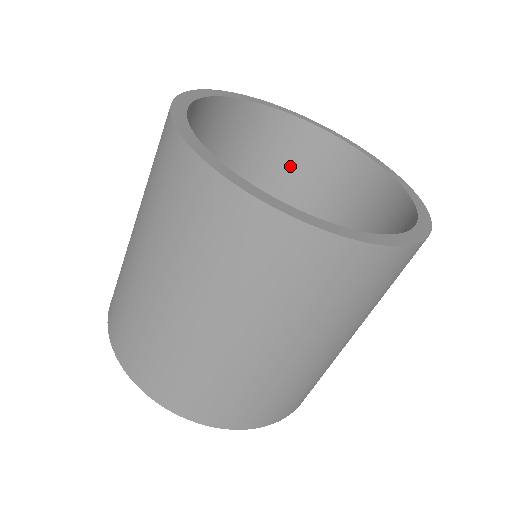
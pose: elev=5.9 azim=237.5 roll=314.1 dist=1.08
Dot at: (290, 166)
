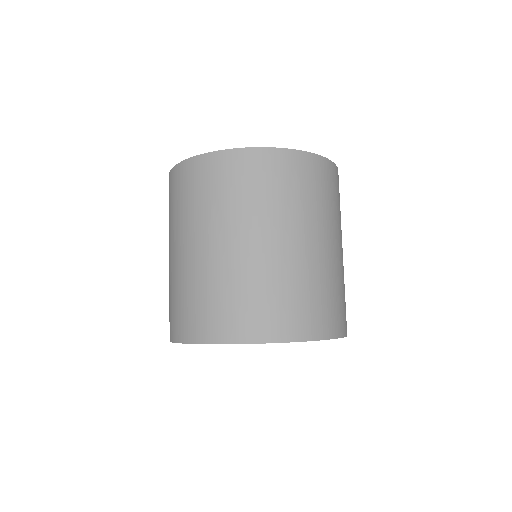
Dot at: occluded
